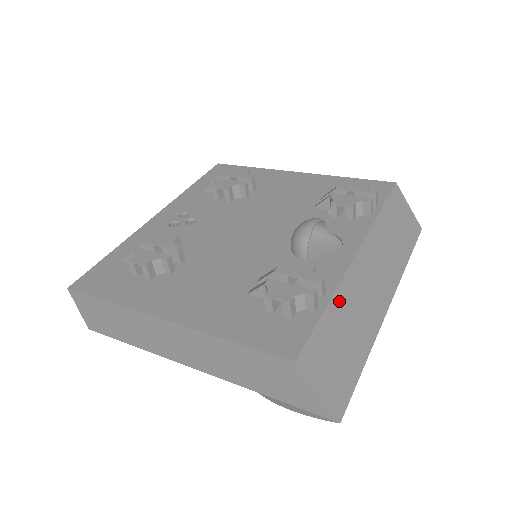
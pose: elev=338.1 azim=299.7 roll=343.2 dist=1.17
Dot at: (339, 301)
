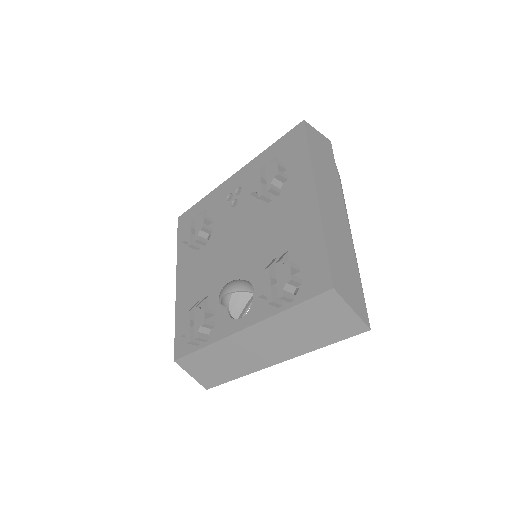
Dot at: (215, 349)
